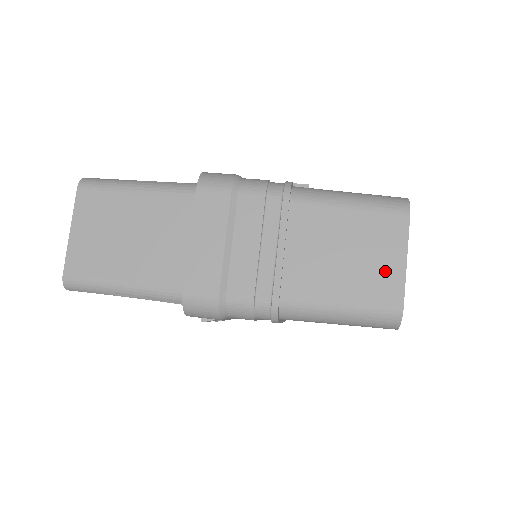
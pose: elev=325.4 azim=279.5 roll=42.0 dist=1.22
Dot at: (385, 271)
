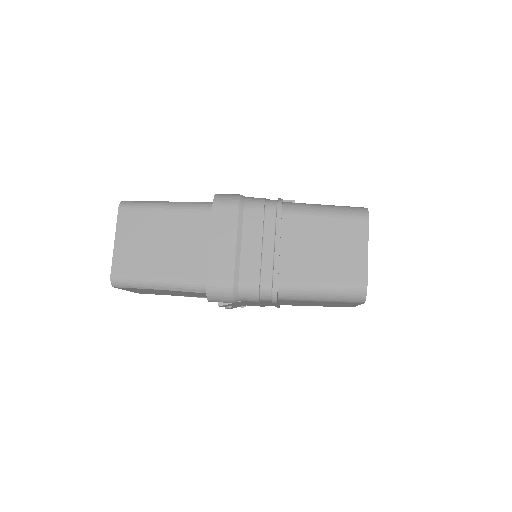
Dot at: (353, 260)
